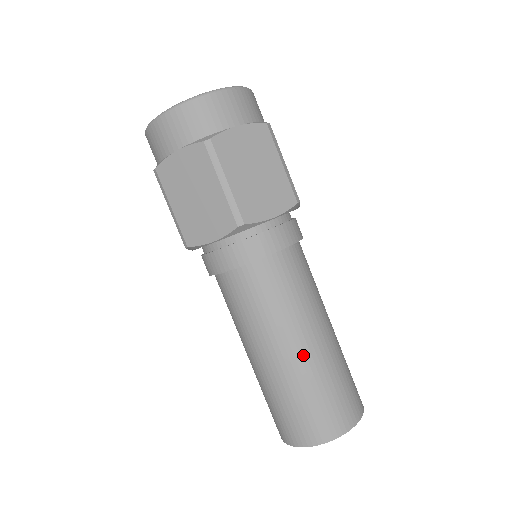
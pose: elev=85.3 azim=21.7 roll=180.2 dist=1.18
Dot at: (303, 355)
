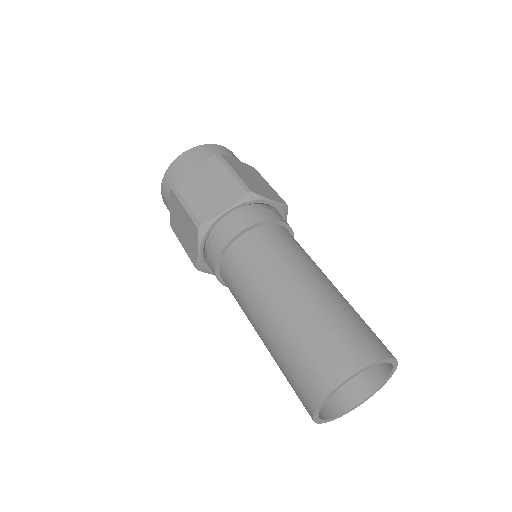
Dot at: (320, 288)
